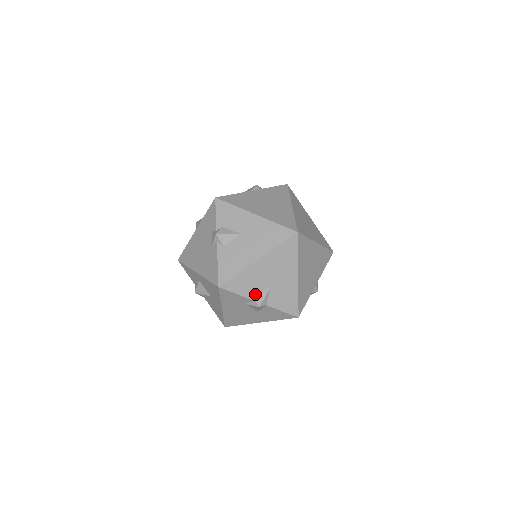
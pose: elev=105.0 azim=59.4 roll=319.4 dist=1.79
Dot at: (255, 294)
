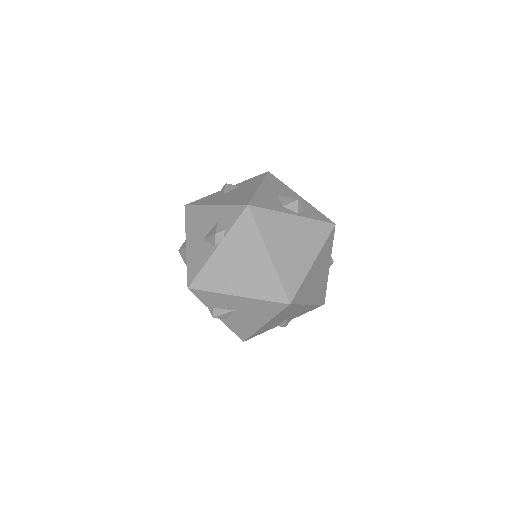
Dot at: (277, 325)
